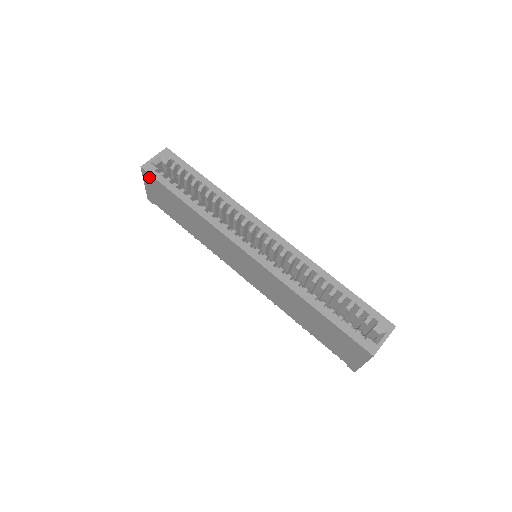
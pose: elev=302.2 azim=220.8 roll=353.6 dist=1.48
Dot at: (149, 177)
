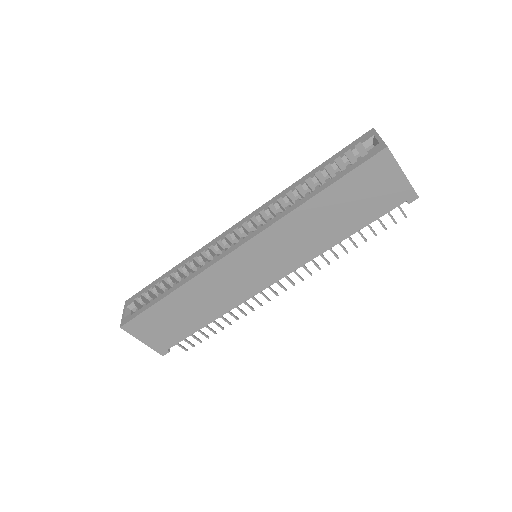
Dot at: (133, 325)
